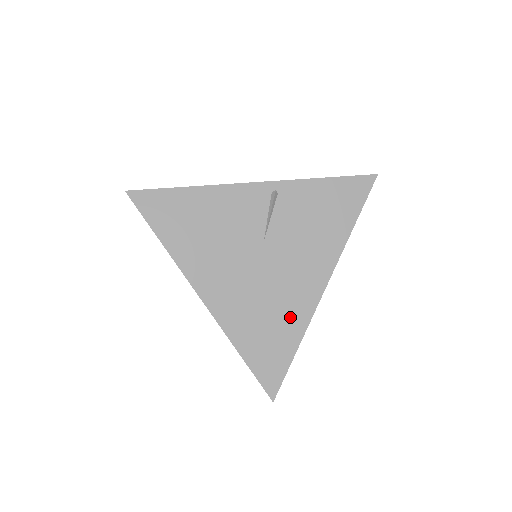
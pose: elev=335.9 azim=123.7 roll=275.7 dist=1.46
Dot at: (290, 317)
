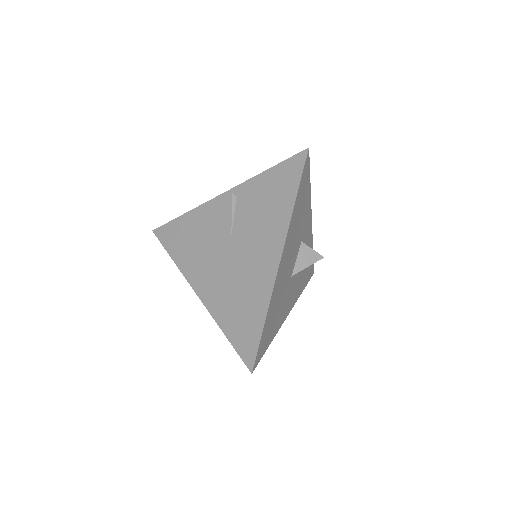
Dot at: (256, 294)
